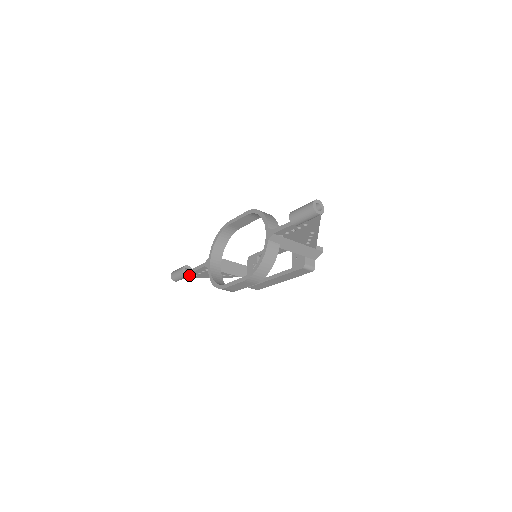
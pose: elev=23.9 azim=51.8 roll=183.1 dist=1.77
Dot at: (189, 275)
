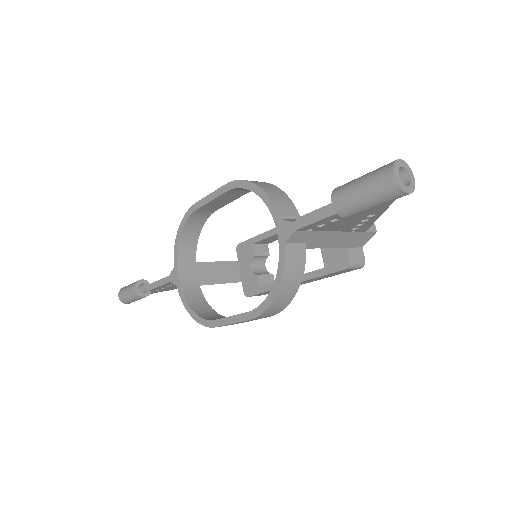
Dot at: (148, 294)
